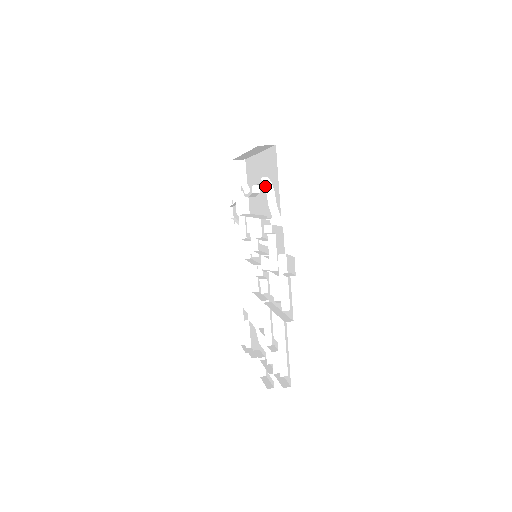
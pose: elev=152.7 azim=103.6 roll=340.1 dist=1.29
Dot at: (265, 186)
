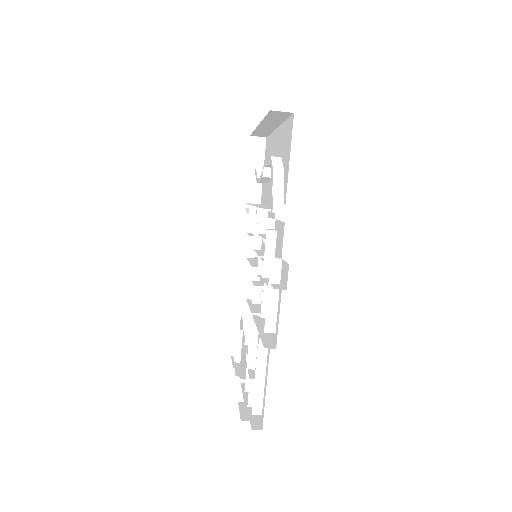
Dot at: (273, 167)
